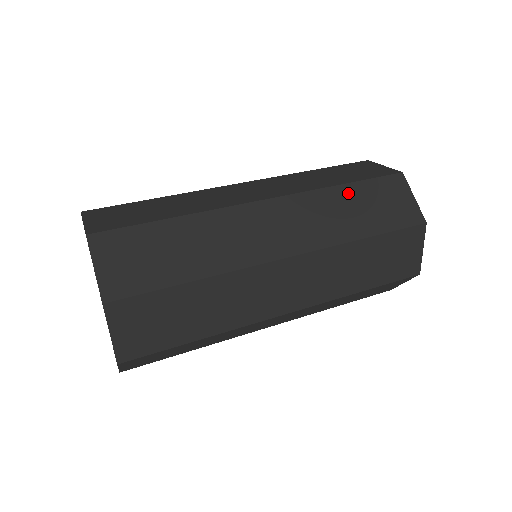
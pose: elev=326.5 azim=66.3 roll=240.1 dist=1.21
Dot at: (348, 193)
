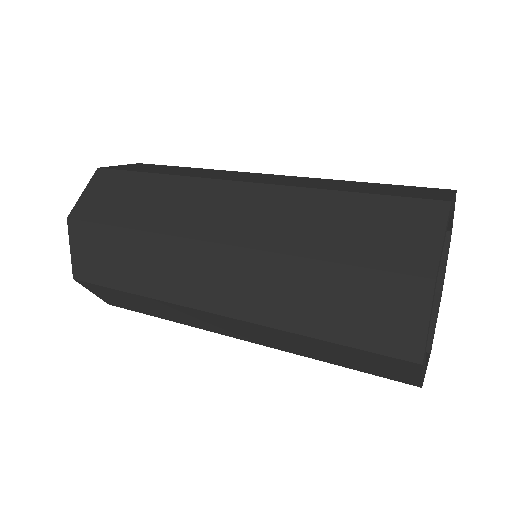
Dot at: (362, 184)
